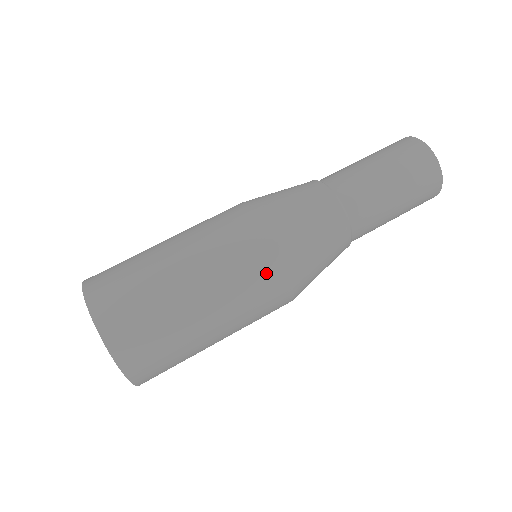
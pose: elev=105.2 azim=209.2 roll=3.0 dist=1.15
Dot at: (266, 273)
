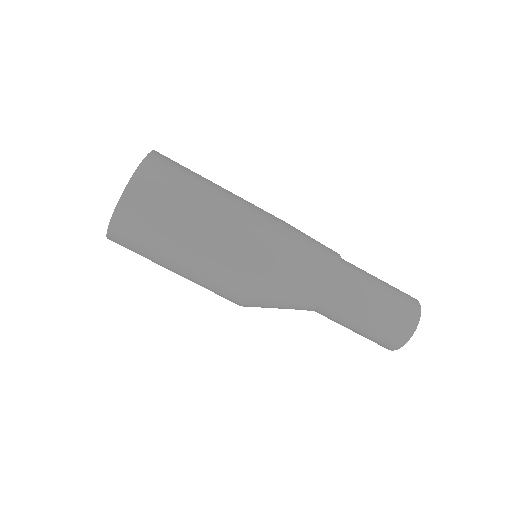
Dot at: (263, 242)
